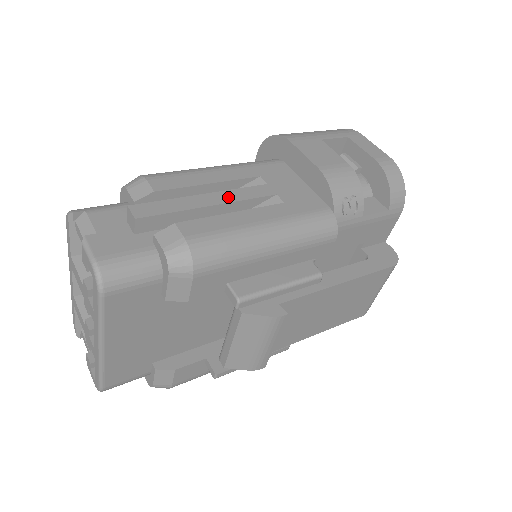
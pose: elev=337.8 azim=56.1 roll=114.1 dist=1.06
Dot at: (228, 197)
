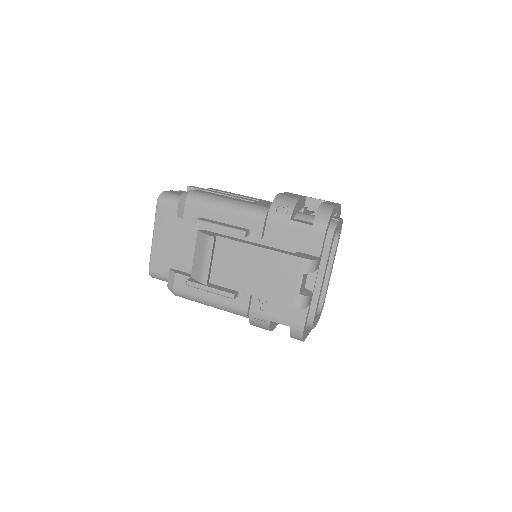
Dot at: (231, 195)
